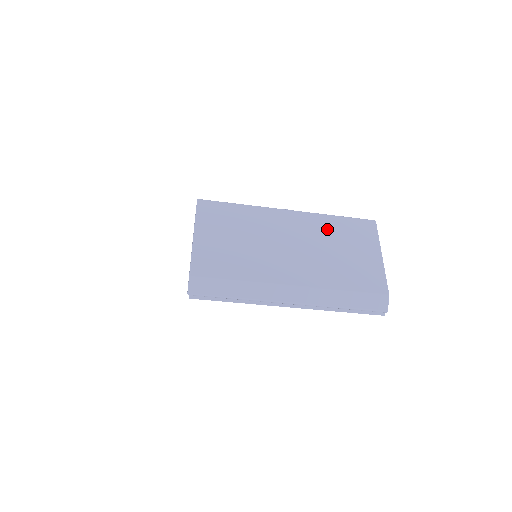
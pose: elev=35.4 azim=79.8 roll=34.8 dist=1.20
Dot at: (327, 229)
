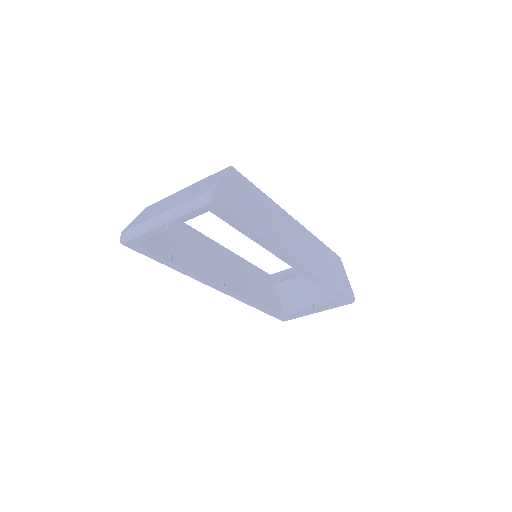
Dot at: (199, 184)
